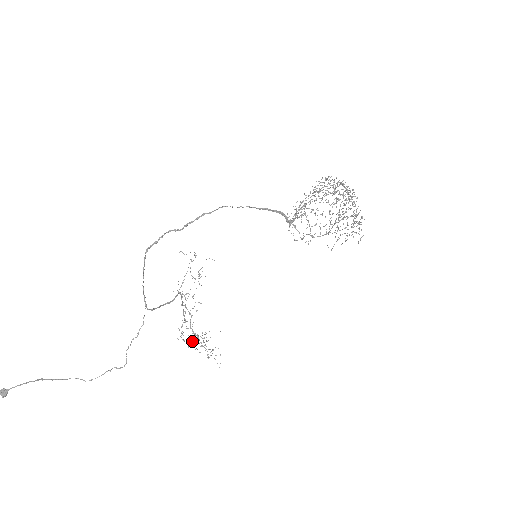
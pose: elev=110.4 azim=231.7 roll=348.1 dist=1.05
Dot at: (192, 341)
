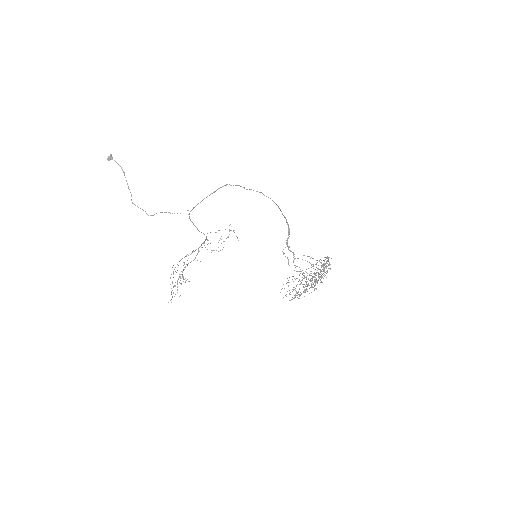
Dot at: occluded
